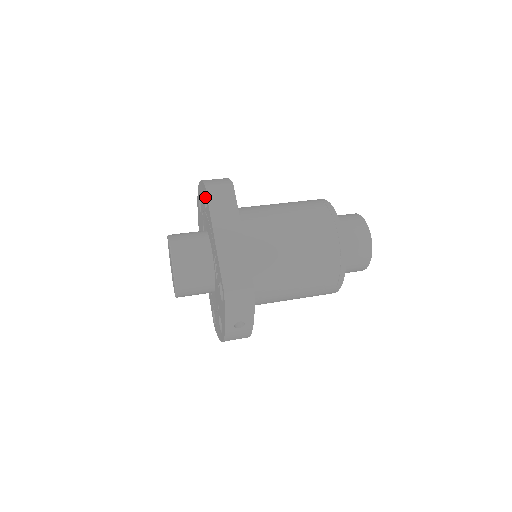
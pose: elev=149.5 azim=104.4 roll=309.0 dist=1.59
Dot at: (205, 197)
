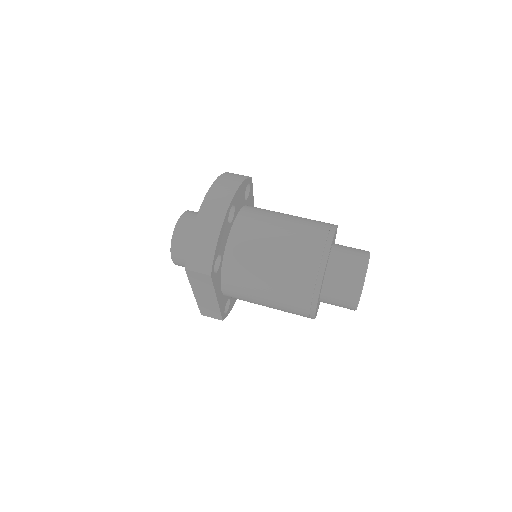
Dot at: occluded
